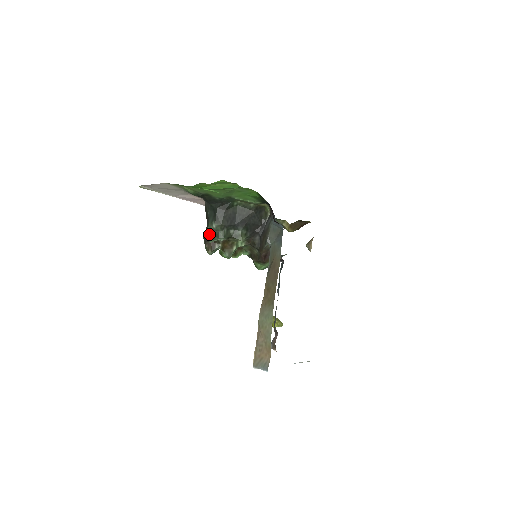
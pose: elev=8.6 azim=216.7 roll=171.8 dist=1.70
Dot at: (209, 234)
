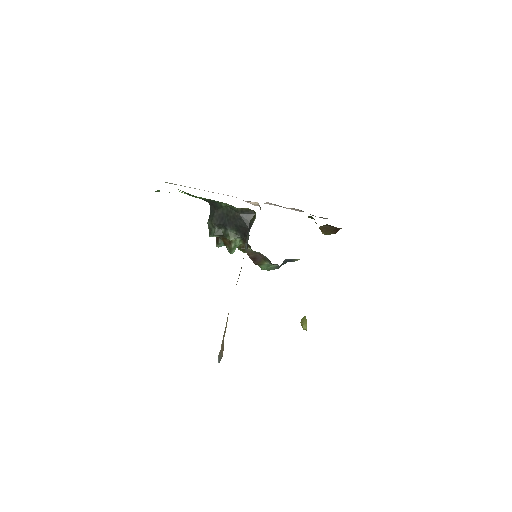
Dot at: occluded
